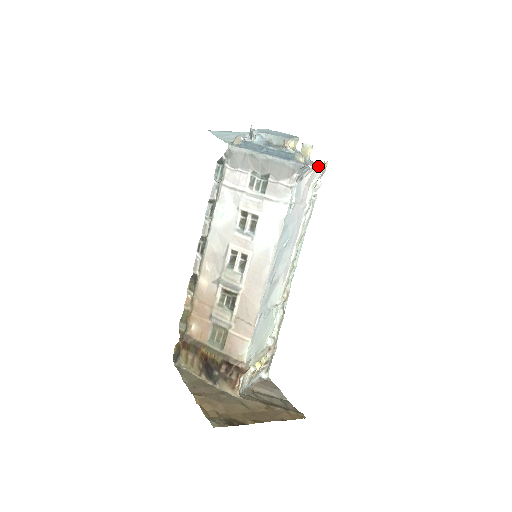
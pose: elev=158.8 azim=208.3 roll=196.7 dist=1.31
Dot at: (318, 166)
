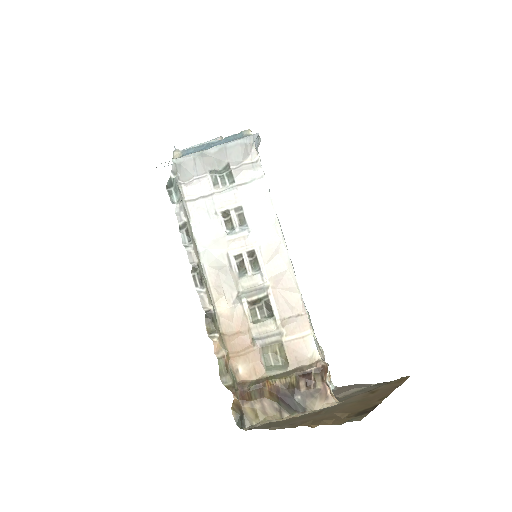
Dot at: occluded
